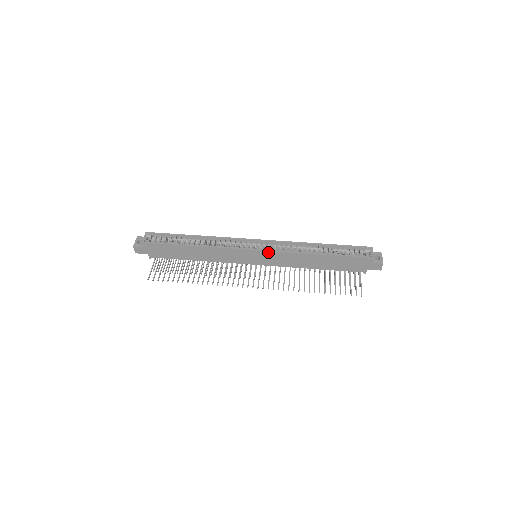
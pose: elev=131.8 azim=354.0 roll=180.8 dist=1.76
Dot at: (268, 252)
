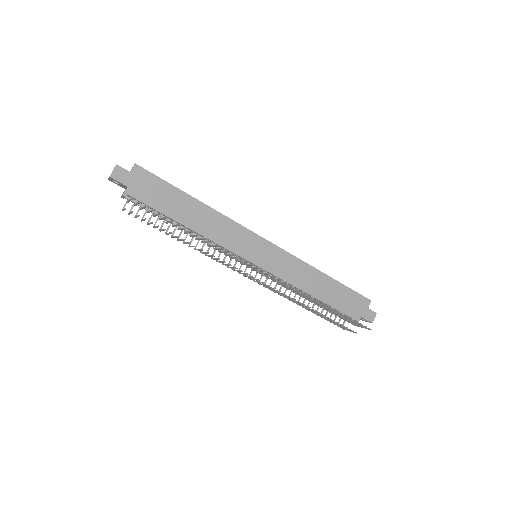
Dot at: (278, 249)
